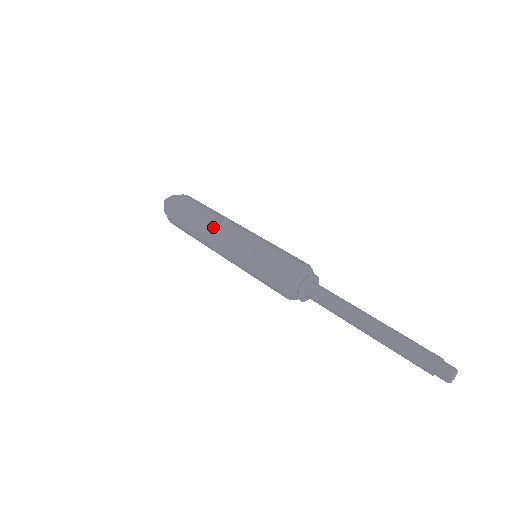
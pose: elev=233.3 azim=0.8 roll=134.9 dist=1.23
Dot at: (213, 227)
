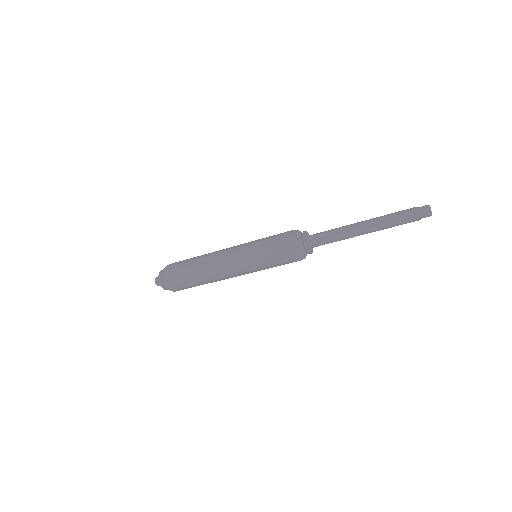
Dot at: (212, 256)
